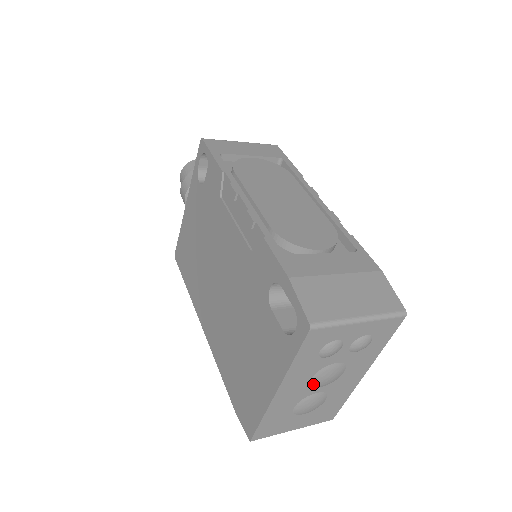
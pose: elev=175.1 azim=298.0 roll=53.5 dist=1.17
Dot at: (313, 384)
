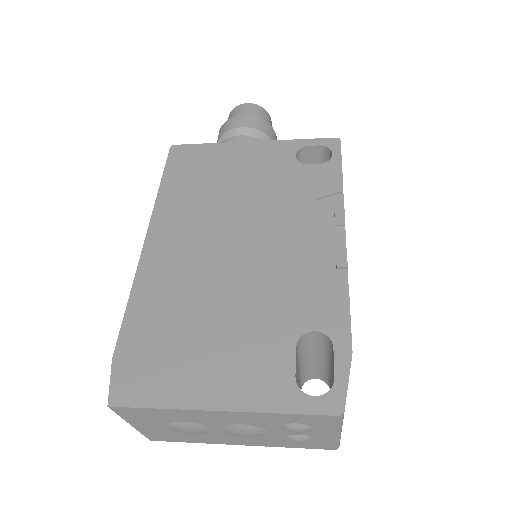
Dot at: (231, 426)
